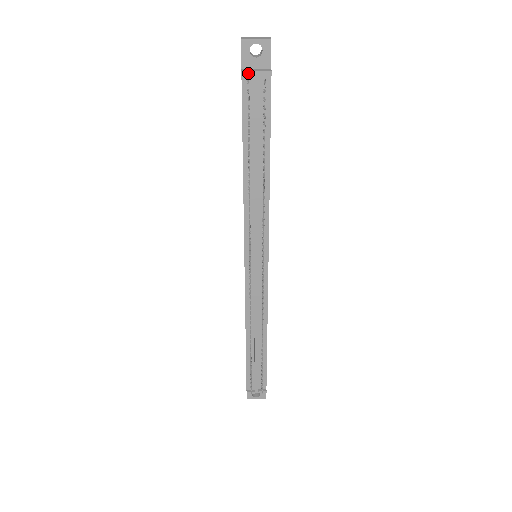
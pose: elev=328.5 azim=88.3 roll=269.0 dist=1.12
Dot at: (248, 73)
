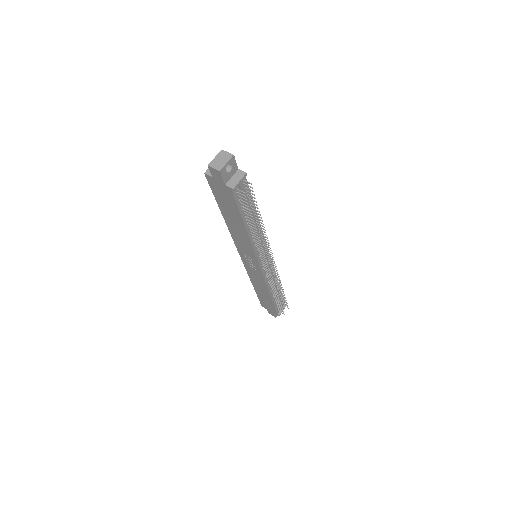
Dot at: (236, 186)
